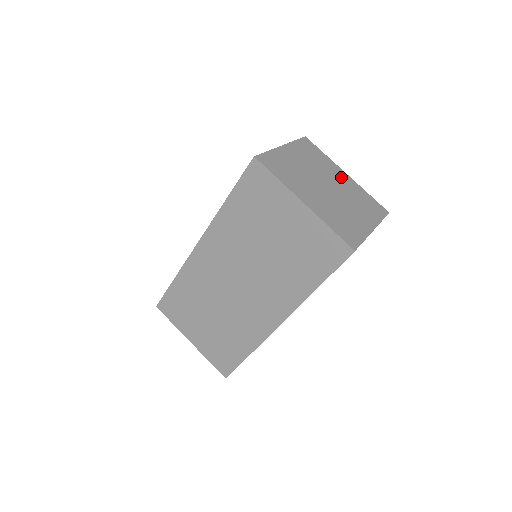
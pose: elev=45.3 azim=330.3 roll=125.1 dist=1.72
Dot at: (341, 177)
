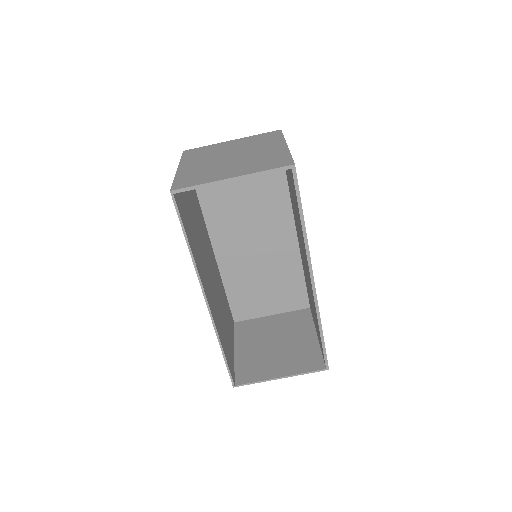
Dot at: (271, 148)
